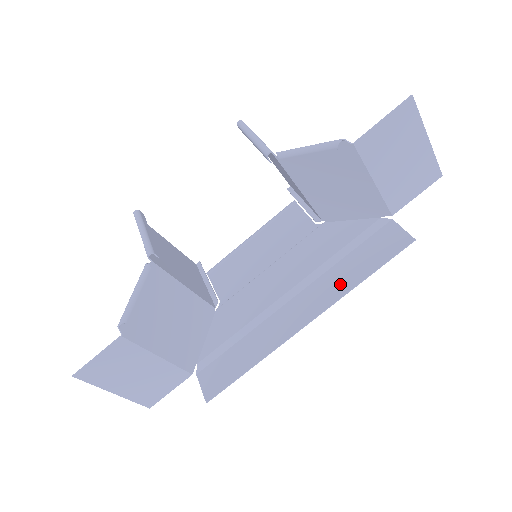
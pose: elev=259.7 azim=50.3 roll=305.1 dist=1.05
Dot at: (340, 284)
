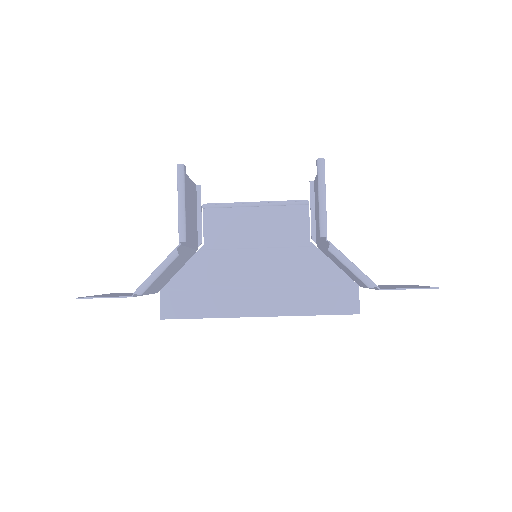
Dot at: (297, 306)
